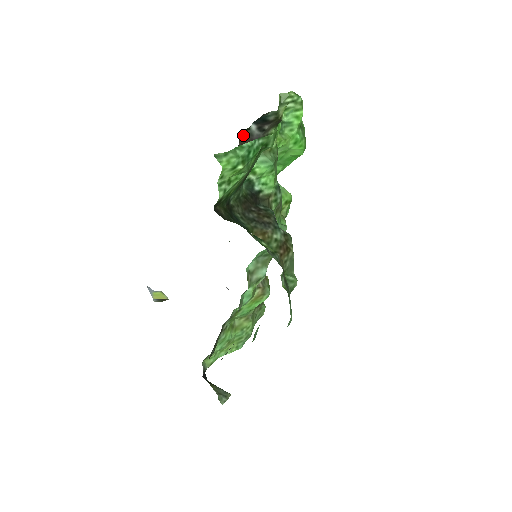
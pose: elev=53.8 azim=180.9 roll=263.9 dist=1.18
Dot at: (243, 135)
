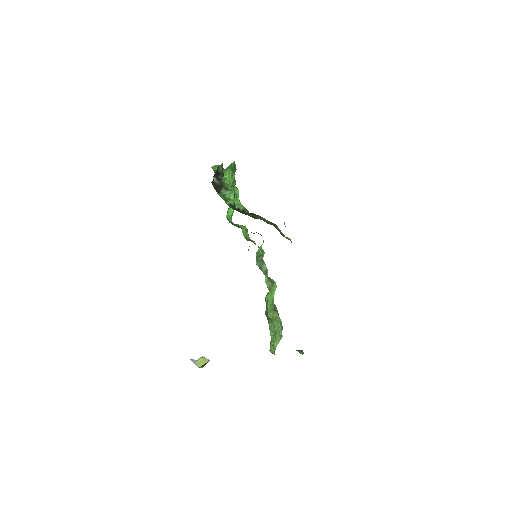
Dot at: (213, 184)
